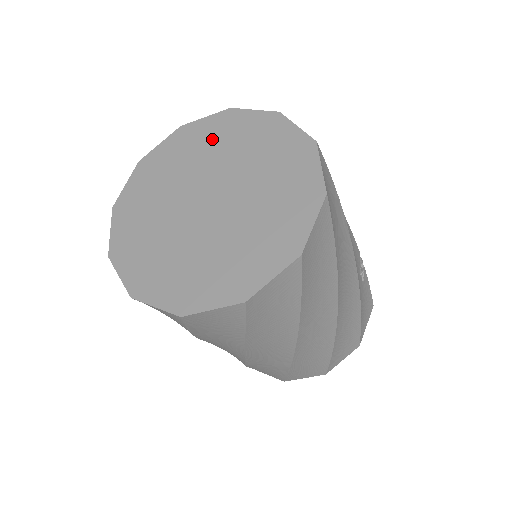
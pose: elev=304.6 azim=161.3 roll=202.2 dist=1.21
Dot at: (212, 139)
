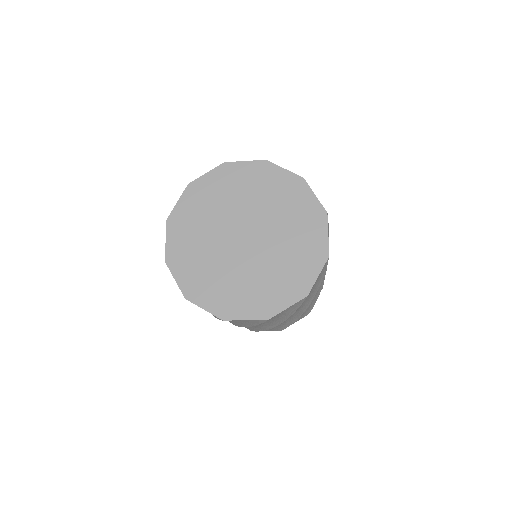
Dot at: (201, 208)
